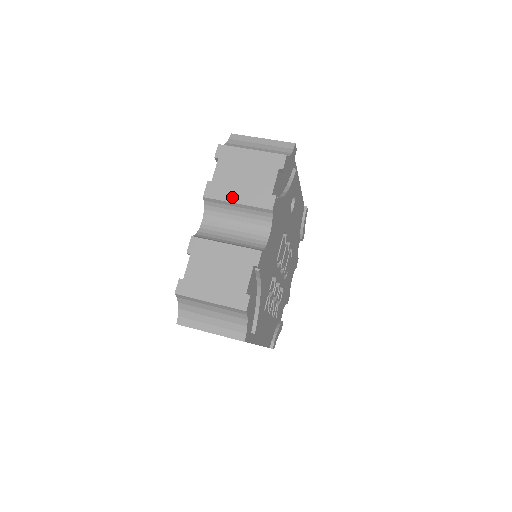
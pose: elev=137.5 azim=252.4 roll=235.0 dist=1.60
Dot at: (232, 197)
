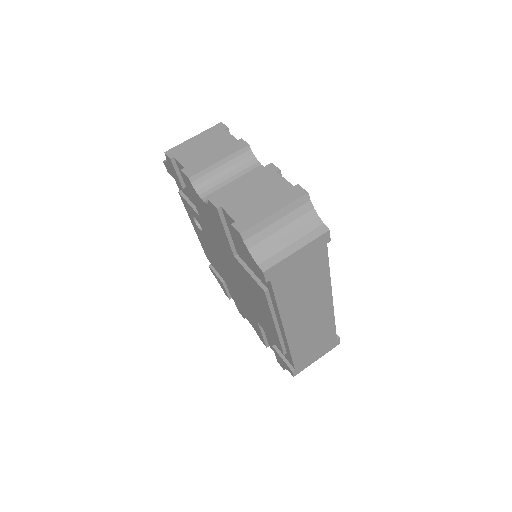
Dot at: (211, 161)
